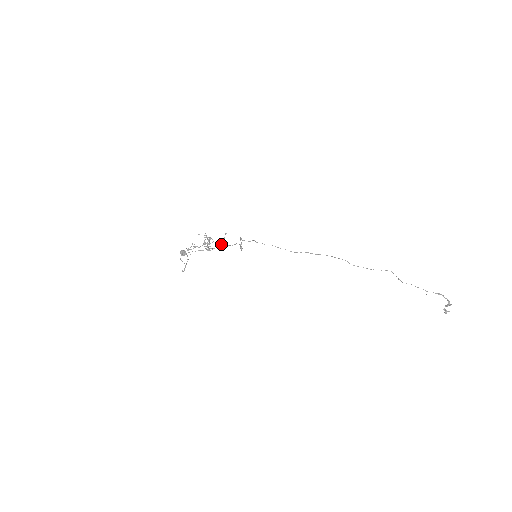
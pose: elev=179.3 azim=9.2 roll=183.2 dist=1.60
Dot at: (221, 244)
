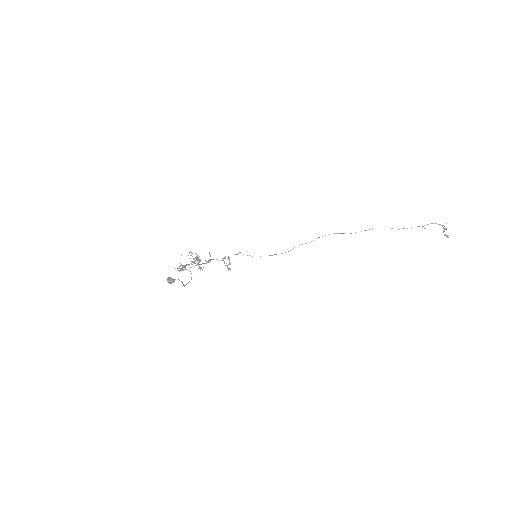
Dot at: (211, 259)
